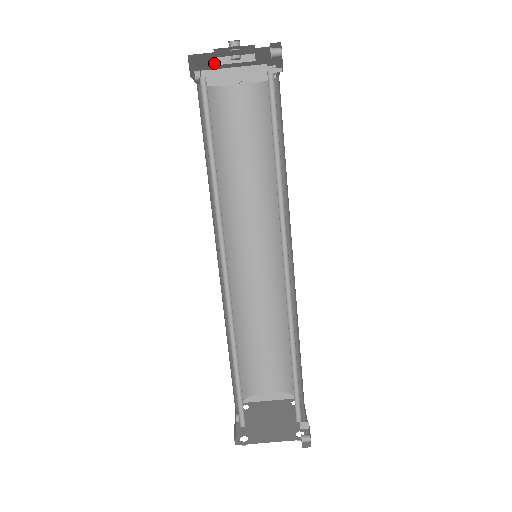
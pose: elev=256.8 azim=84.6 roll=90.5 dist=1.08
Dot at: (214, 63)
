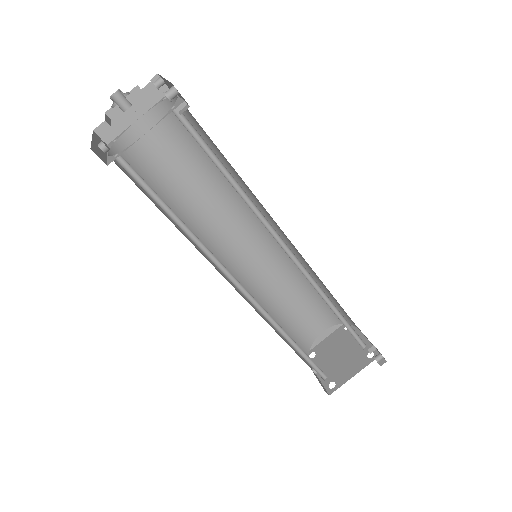
Dot at: occluded
